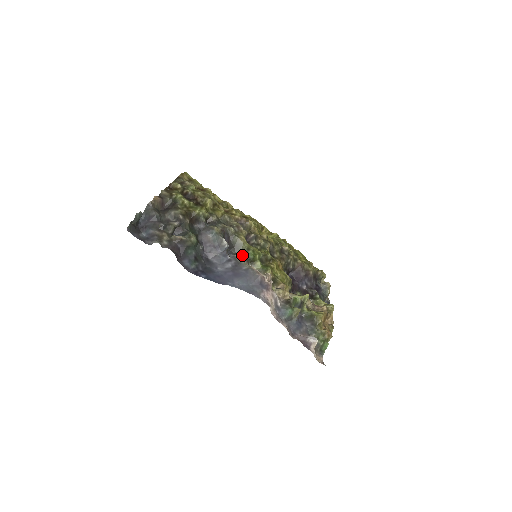
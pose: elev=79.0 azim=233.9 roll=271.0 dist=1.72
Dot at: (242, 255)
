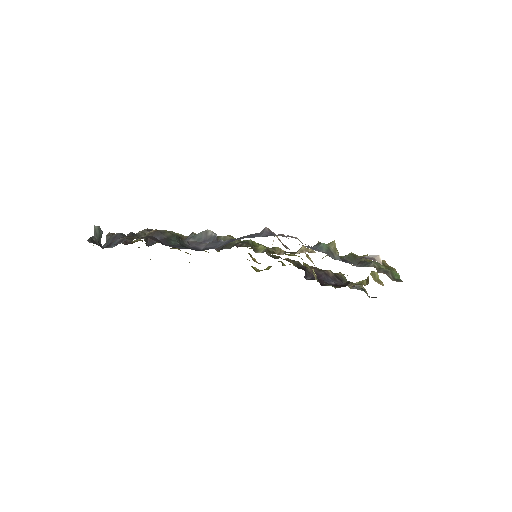
Dot at: (237, 243)
